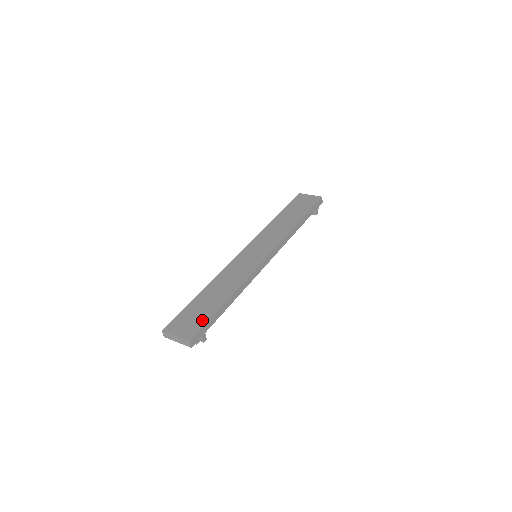
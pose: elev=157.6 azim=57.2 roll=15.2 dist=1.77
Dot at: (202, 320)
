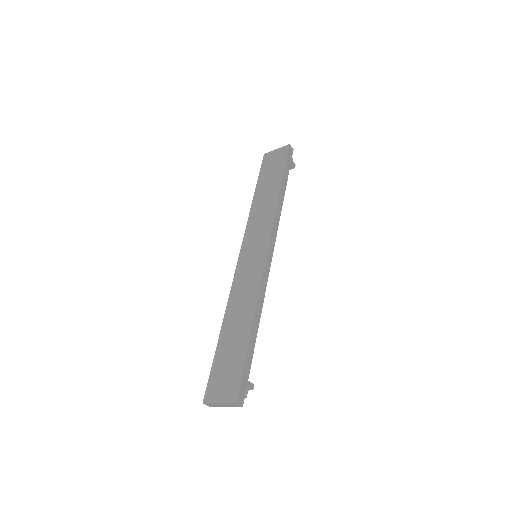
Dot at: (237, 369)
